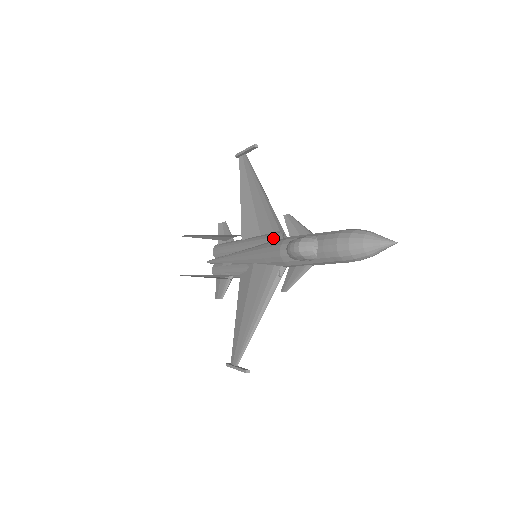
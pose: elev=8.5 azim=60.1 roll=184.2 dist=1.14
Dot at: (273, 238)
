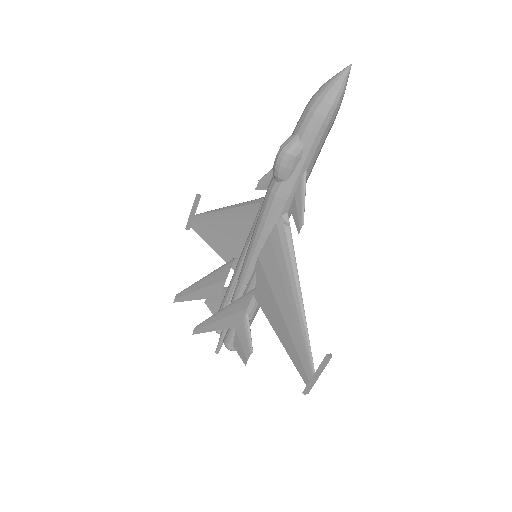
Dot at: (259, 212)
